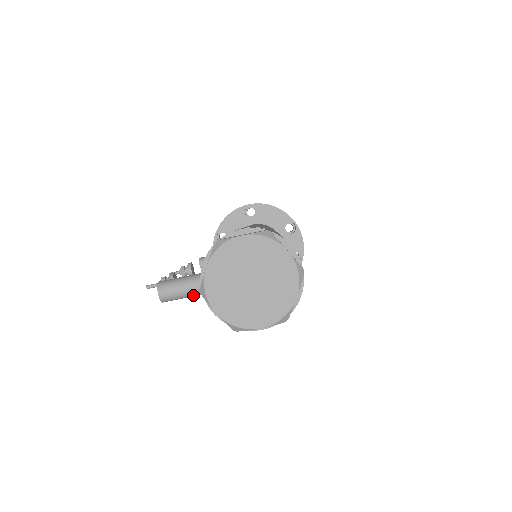
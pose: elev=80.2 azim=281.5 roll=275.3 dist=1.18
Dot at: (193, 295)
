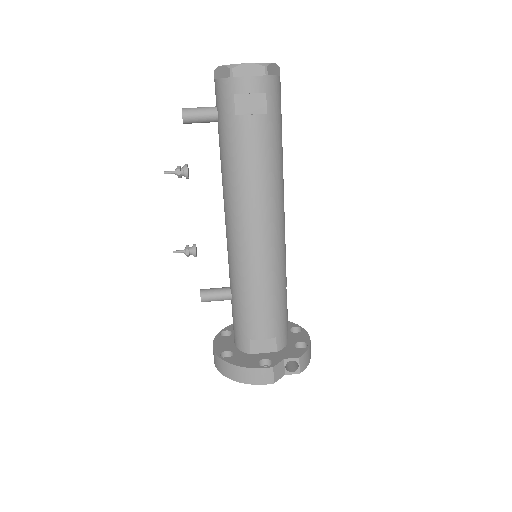
Dot at: (205, 111)
